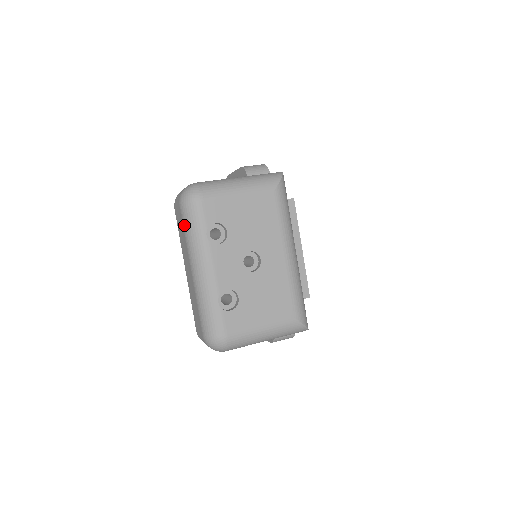
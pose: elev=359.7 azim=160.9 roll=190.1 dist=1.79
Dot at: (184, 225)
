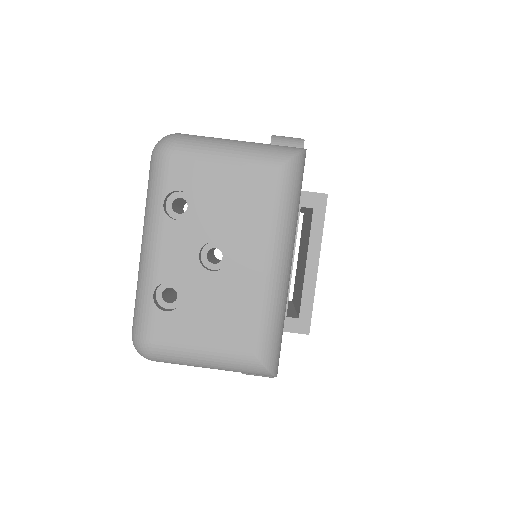
Dot at: (148, 183)
